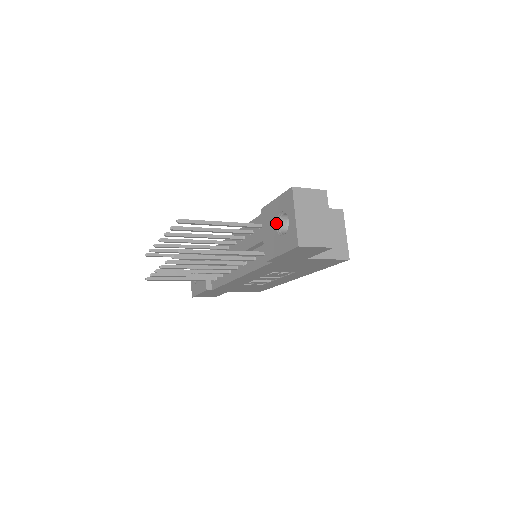
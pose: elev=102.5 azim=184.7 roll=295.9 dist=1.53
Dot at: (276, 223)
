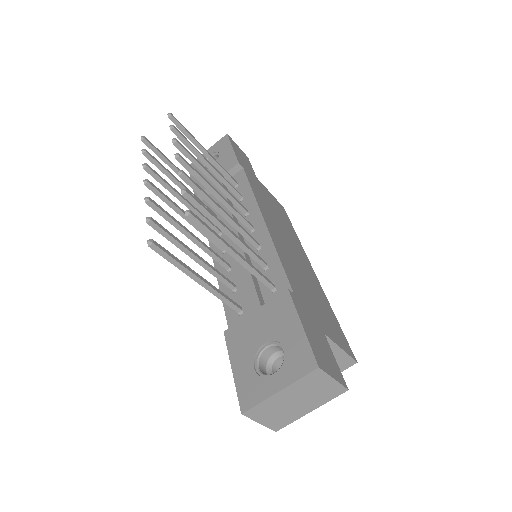
Dot at: (270, 341)
